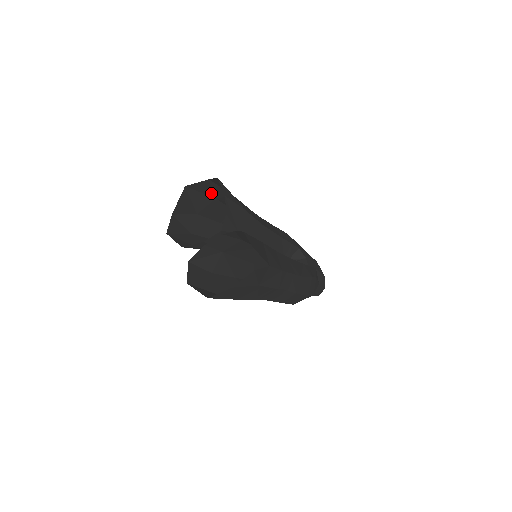
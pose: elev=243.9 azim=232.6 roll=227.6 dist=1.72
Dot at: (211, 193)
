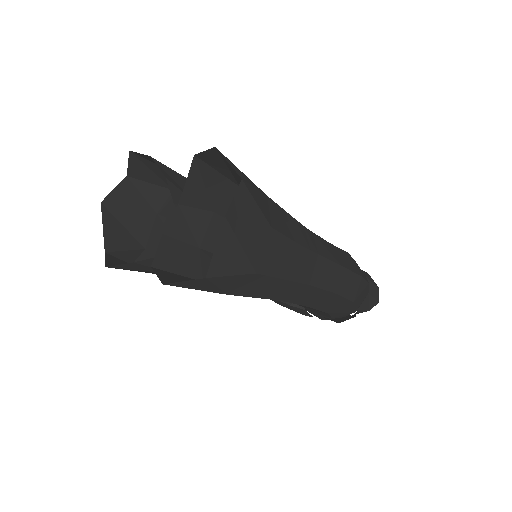
Dot at: (144, 205)
